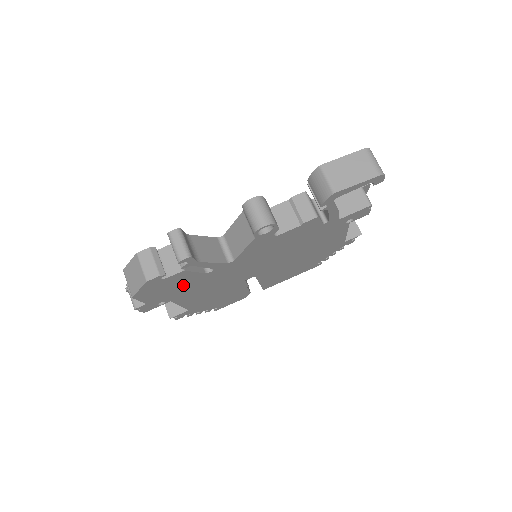
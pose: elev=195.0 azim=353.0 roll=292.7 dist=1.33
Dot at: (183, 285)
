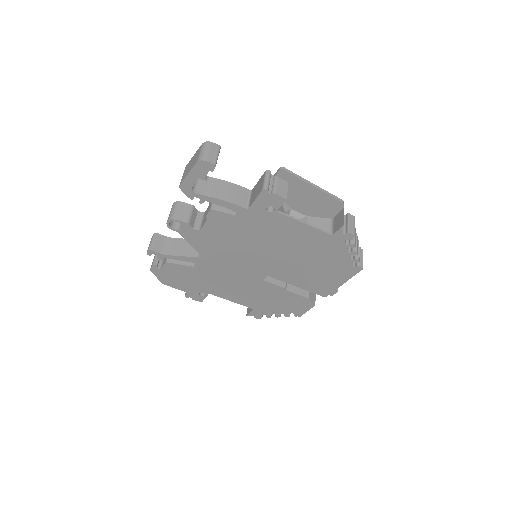
Dot at: (192, 277)
